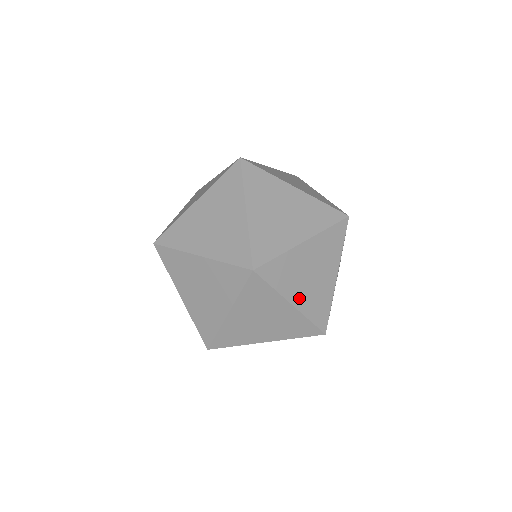
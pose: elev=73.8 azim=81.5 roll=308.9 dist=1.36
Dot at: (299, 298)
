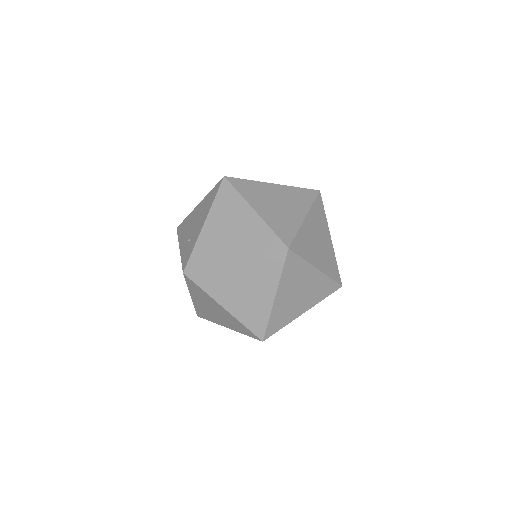
Dot at: occluded
